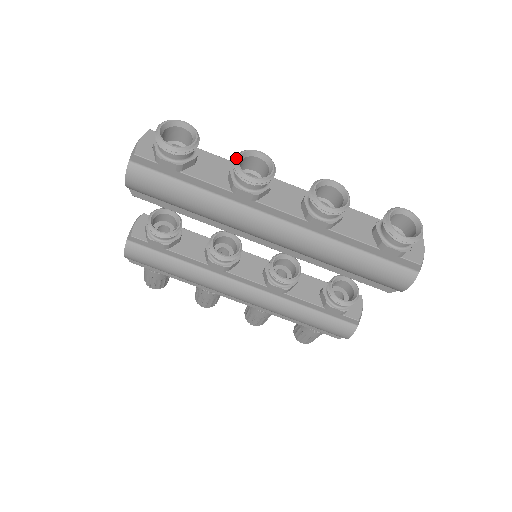
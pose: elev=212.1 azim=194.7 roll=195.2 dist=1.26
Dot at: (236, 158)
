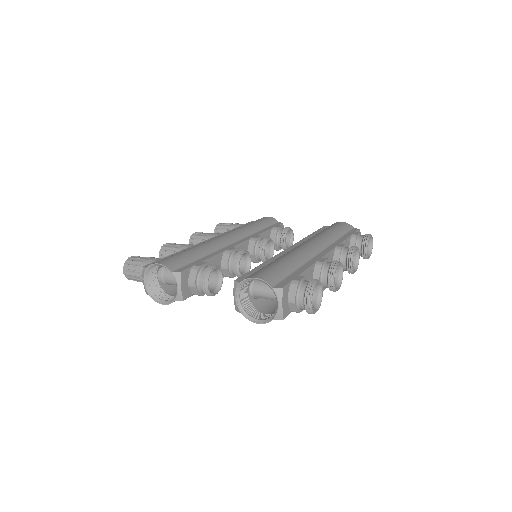
Dot at: (333, 282)
